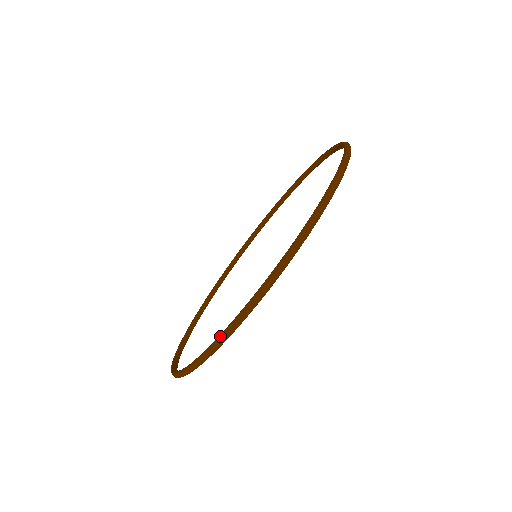
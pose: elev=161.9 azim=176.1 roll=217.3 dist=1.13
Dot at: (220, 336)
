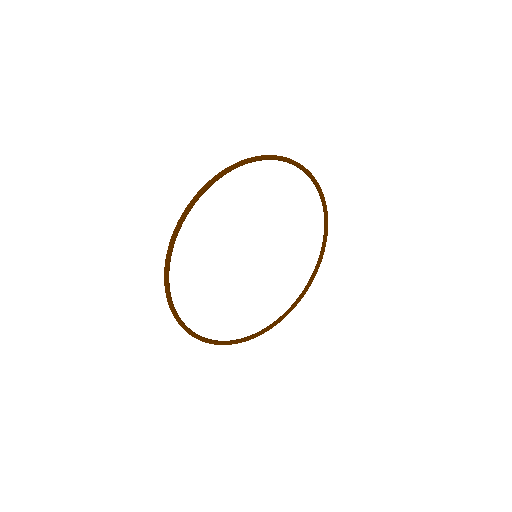
Dot at: (171, 239)
